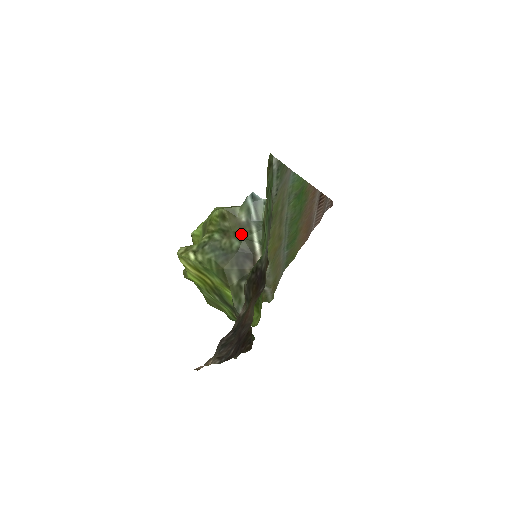
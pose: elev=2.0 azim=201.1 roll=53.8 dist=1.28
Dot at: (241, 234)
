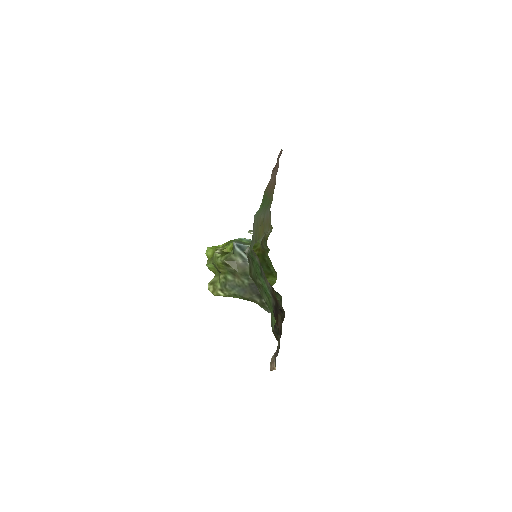
Dot at: (245, 274)
